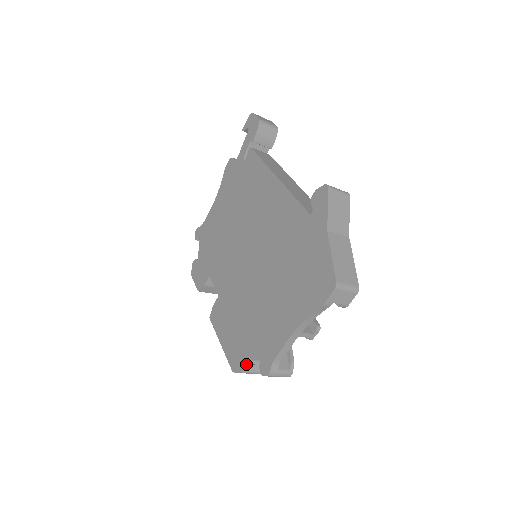
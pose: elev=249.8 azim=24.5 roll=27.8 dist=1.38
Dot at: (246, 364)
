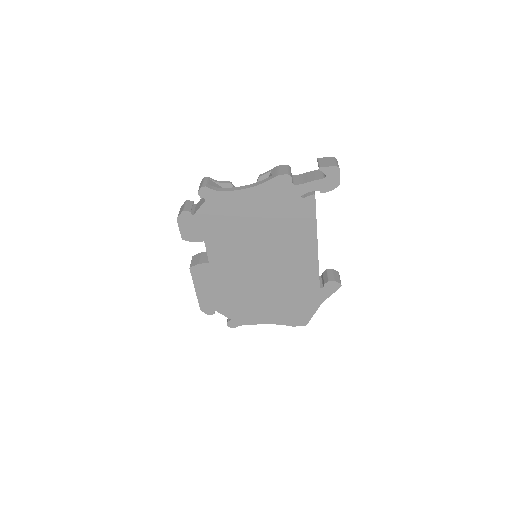
Dot at: occluded
